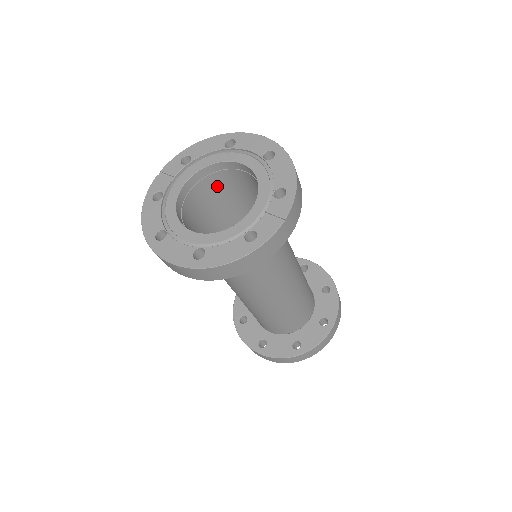
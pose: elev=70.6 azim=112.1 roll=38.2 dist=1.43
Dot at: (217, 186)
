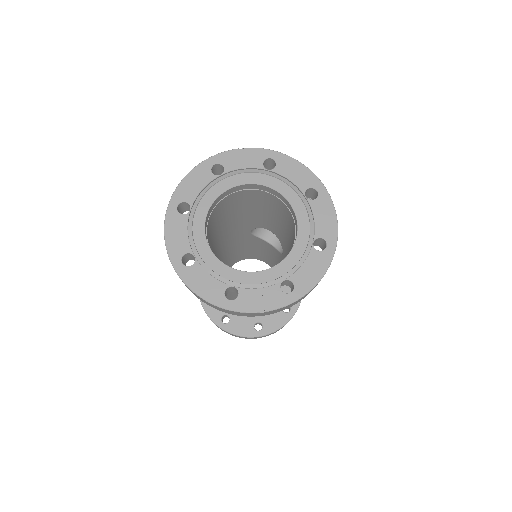
Dot at: (272, 202)
